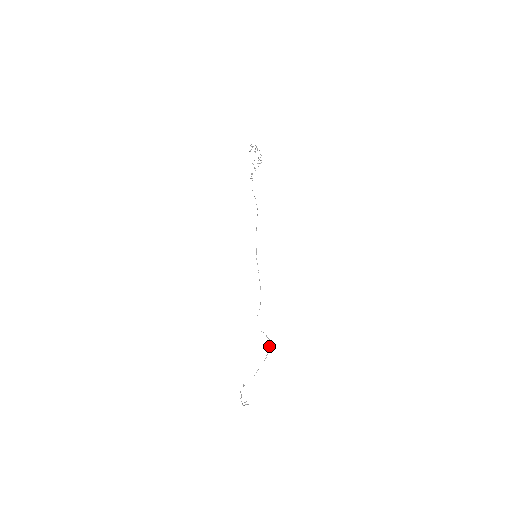
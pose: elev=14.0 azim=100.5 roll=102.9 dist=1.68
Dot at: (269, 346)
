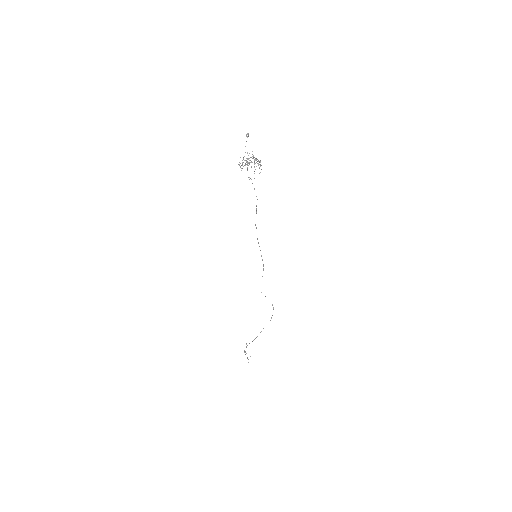
Dot at: occluded
